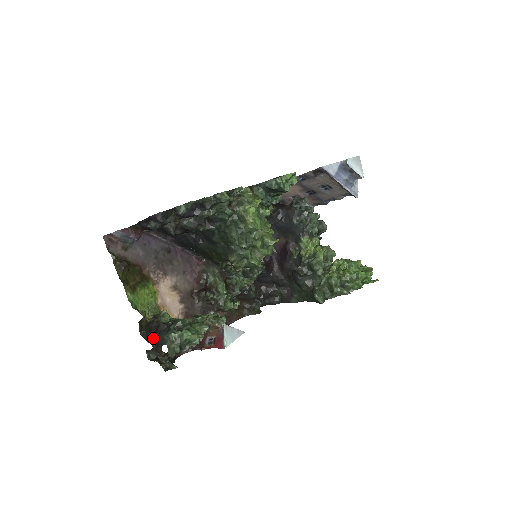
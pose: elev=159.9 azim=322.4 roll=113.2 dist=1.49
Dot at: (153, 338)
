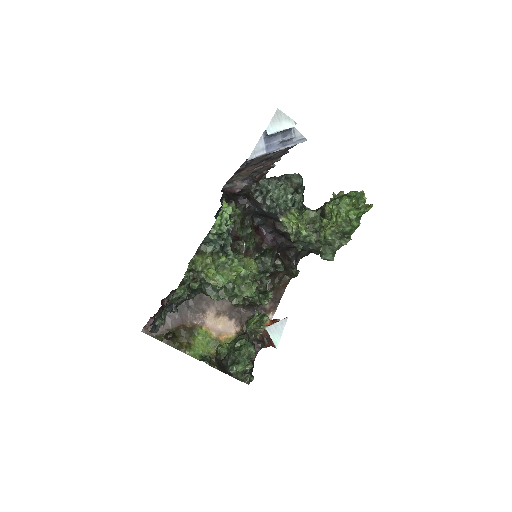
Dot at: occluded
